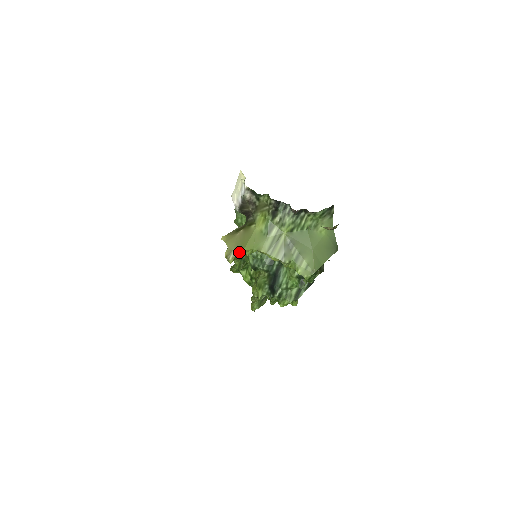
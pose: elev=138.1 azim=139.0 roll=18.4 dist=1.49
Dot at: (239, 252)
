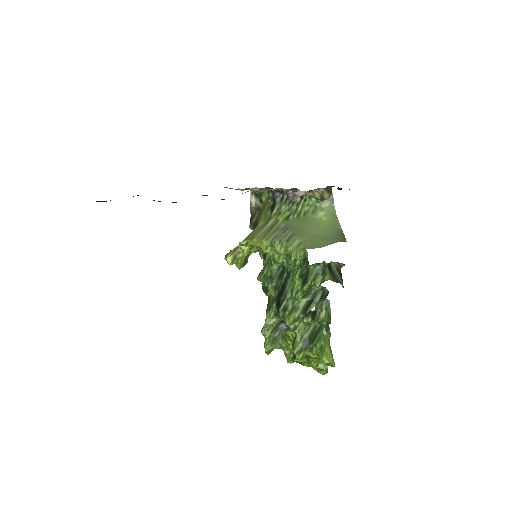
Dot at: (237, 248)
